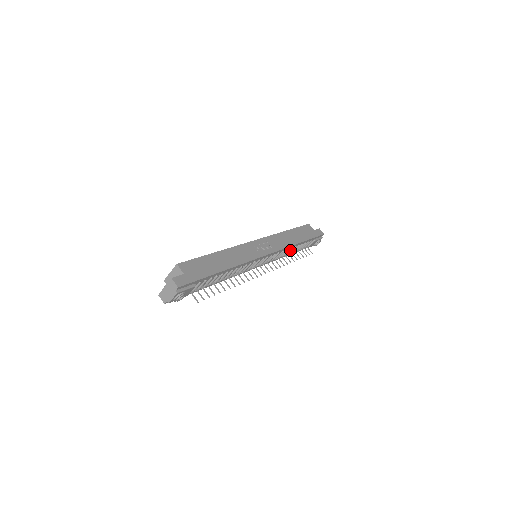
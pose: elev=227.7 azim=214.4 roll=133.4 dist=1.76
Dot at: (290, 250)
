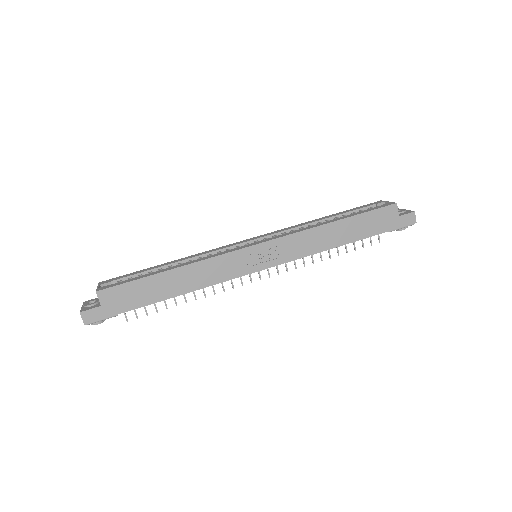
Dot at: occluded
